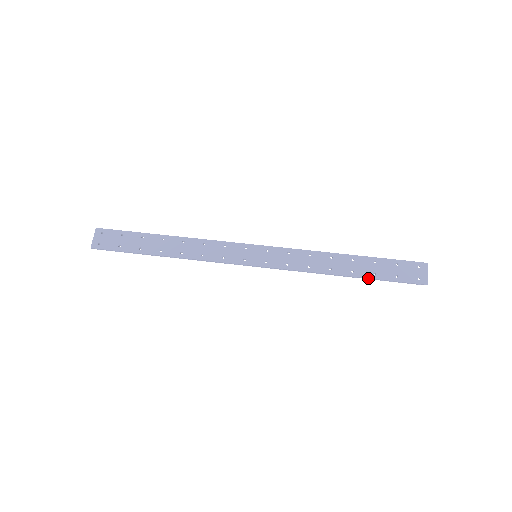
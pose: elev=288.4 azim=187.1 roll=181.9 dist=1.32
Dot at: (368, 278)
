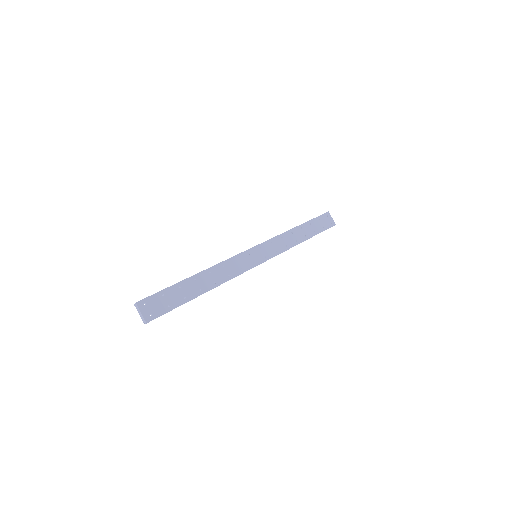
Dot at: occluded
